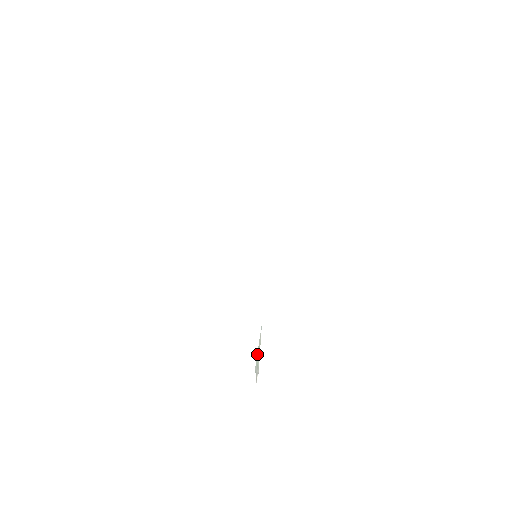
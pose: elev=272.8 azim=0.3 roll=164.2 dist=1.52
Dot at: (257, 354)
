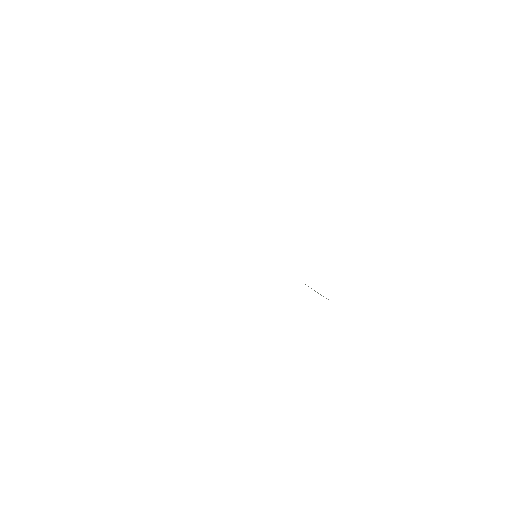
Dot at: occluded
